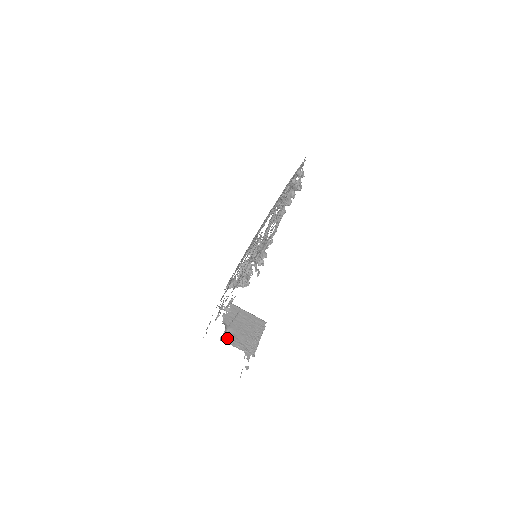
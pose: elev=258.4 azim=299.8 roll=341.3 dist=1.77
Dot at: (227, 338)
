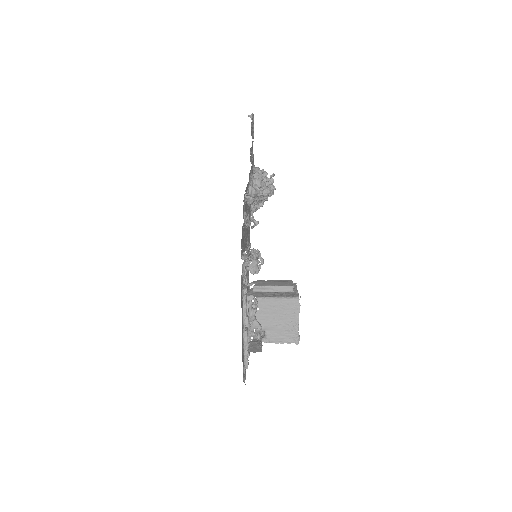
Dot at: (266, 338)
